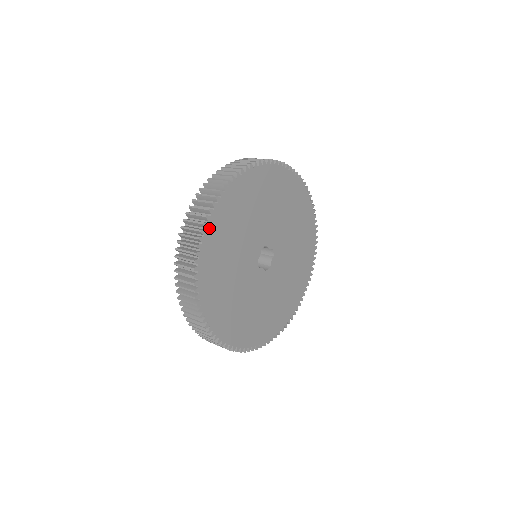
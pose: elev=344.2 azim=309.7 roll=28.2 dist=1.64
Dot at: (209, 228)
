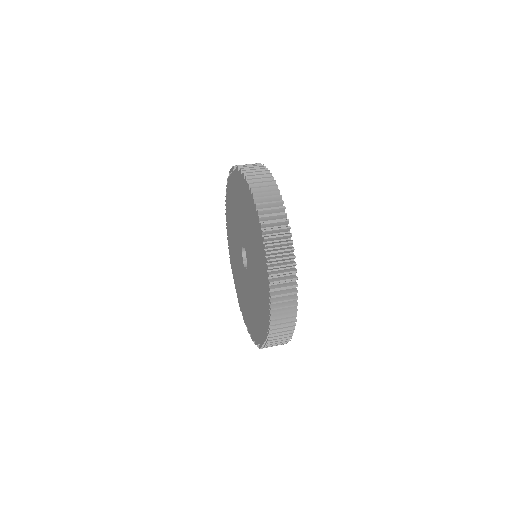
Dot at: occluded
